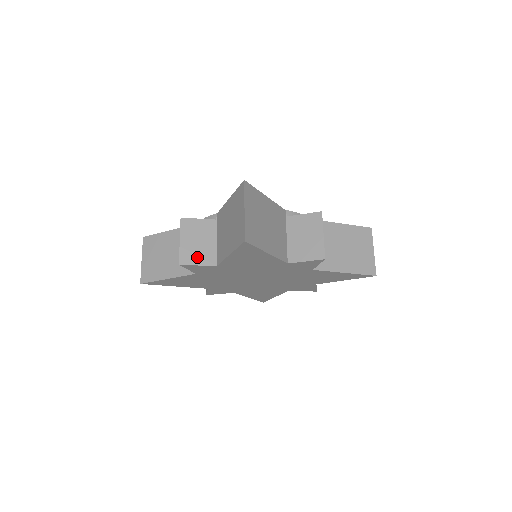
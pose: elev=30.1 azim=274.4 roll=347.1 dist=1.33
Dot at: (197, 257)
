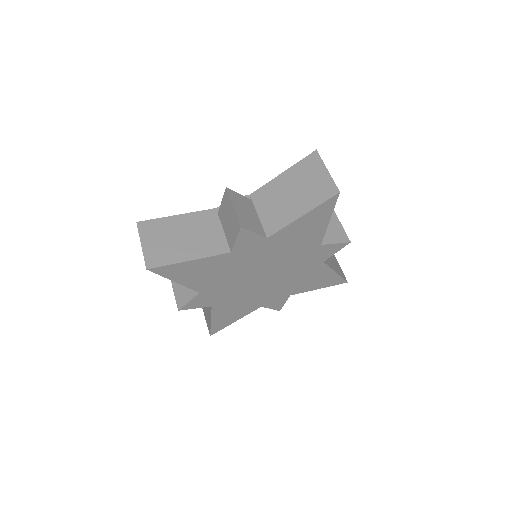
Dot at: (251, 225)
